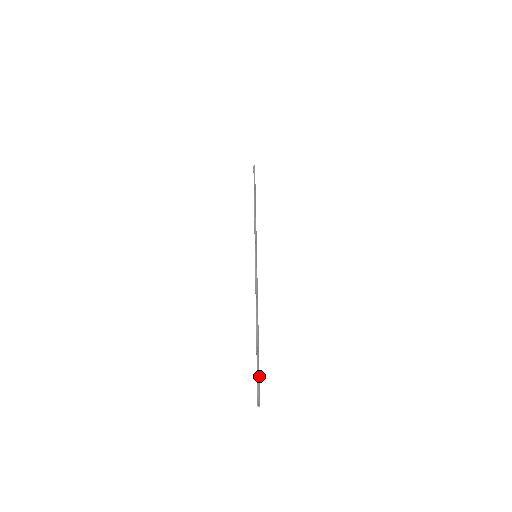
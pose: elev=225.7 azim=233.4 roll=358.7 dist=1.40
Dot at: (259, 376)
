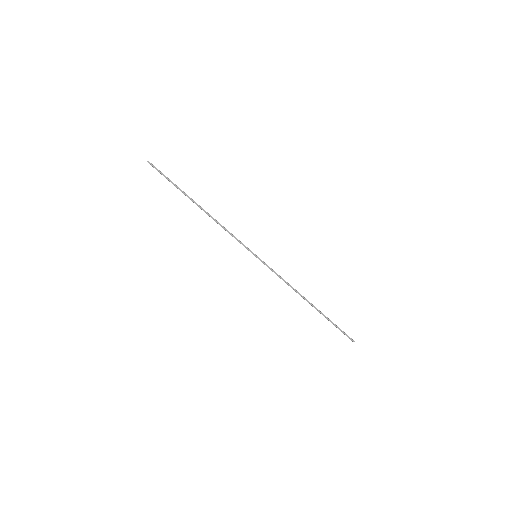
Dot at: (340, 329)
